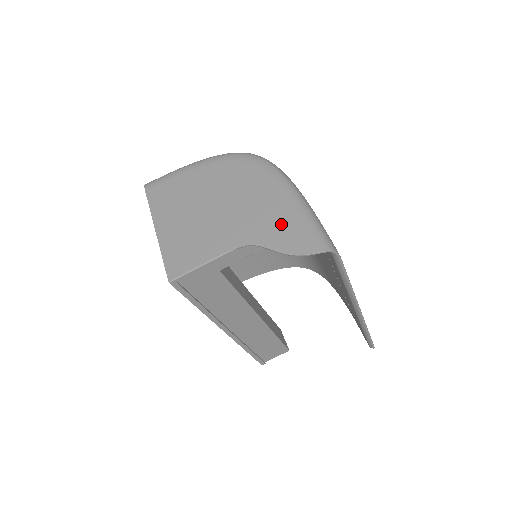
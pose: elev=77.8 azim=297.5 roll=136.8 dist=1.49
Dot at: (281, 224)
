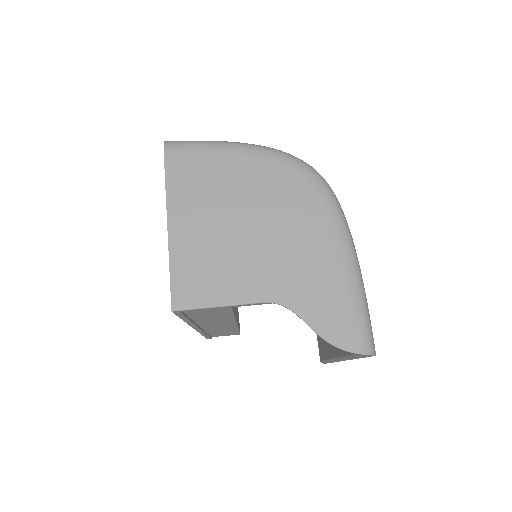
Dot at: (328, 296)
